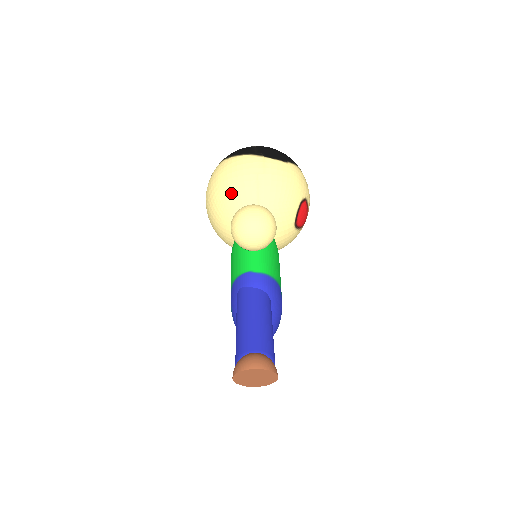
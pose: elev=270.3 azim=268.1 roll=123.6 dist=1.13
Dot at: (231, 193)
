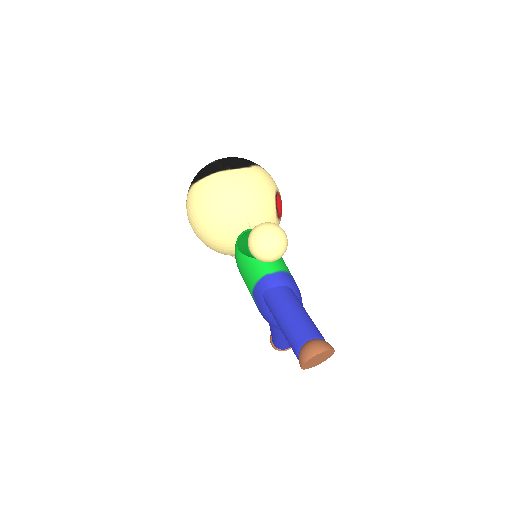
Dot at: (217, 212)
